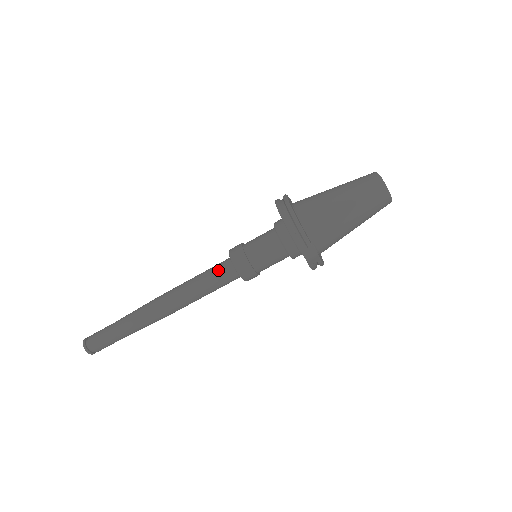
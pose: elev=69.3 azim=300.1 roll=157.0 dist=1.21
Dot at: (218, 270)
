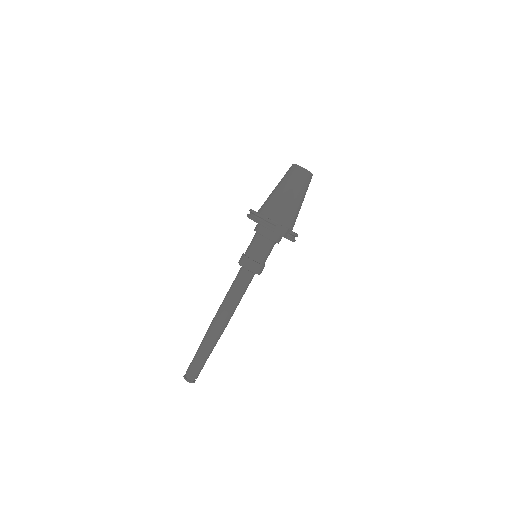
Dot at: (238, 277)
